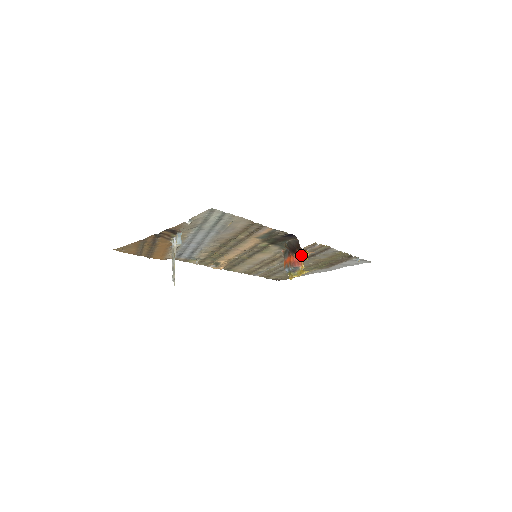
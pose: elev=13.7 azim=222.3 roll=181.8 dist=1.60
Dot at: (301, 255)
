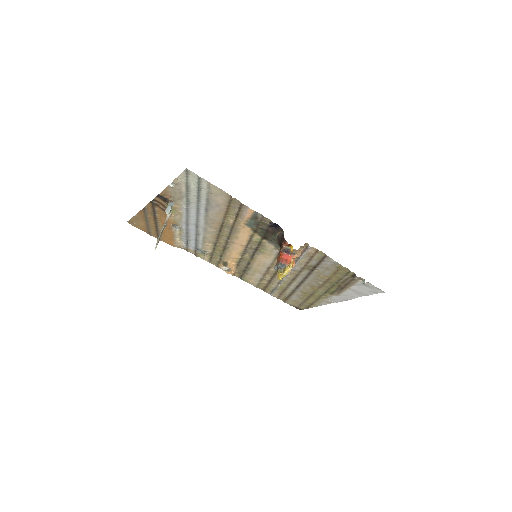
Dot at: (291, 254)
